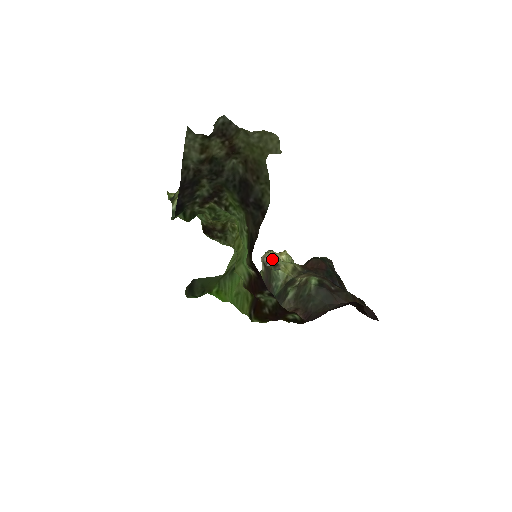
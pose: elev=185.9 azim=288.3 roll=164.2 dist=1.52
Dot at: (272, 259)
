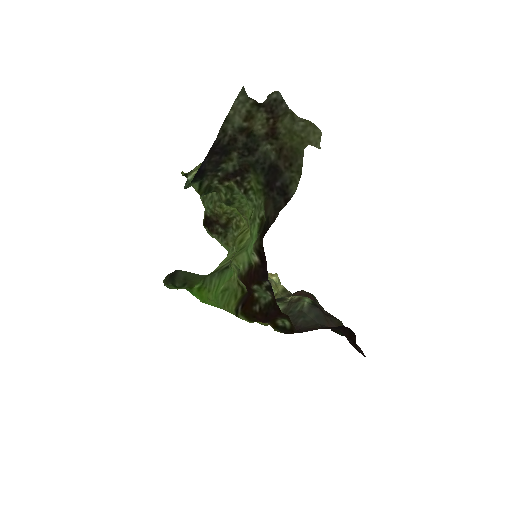
Dot at: occluded
